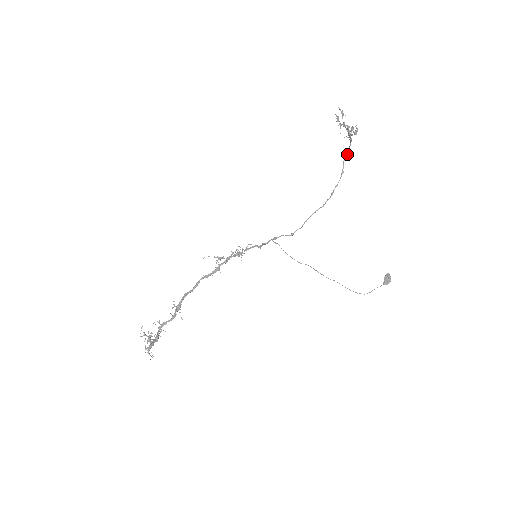
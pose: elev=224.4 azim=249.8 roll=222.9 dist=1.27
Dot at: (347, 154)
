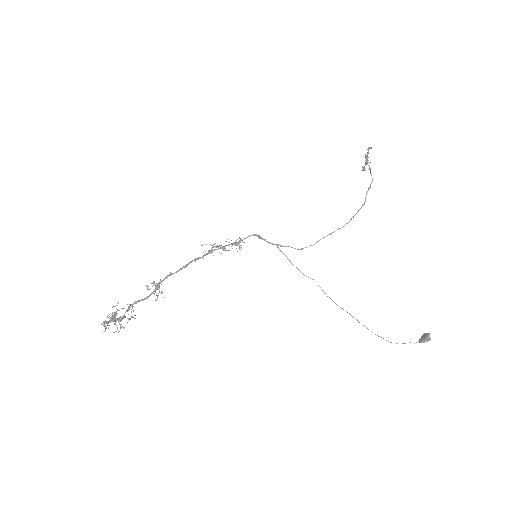
Dot at: (369, 188)
